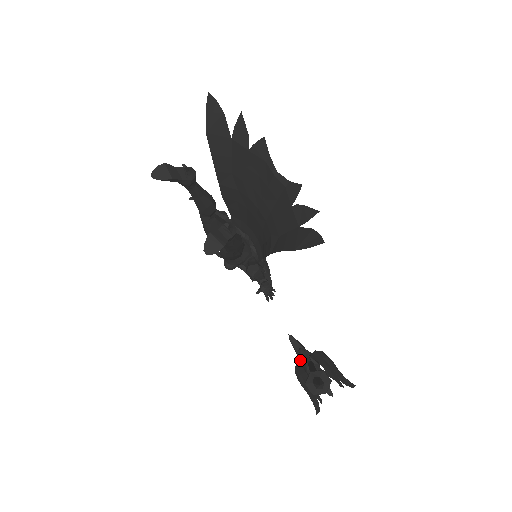
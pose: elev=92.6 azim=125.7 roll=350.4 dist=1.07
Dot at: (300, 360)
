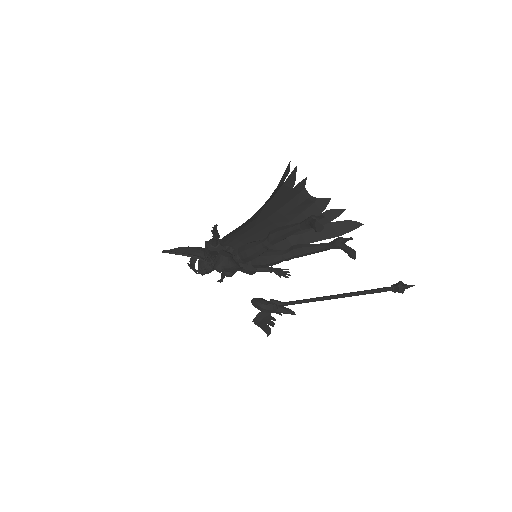
Dot at: (265, 309)
